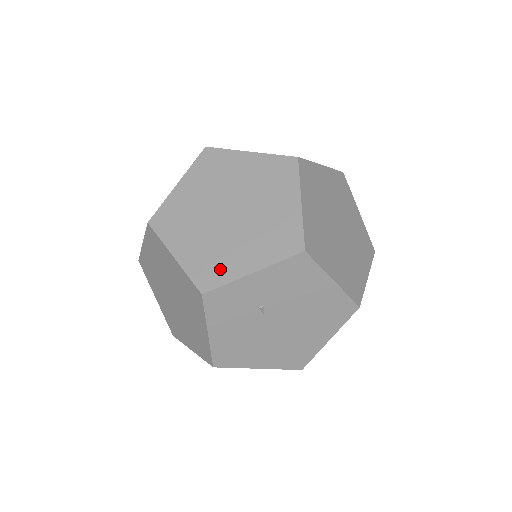
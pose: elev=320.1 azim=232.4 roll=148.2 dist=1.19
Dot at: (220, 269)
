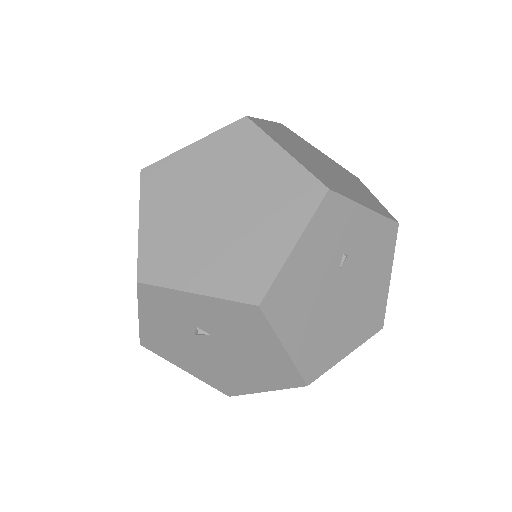
Dot at: (337, 186)
